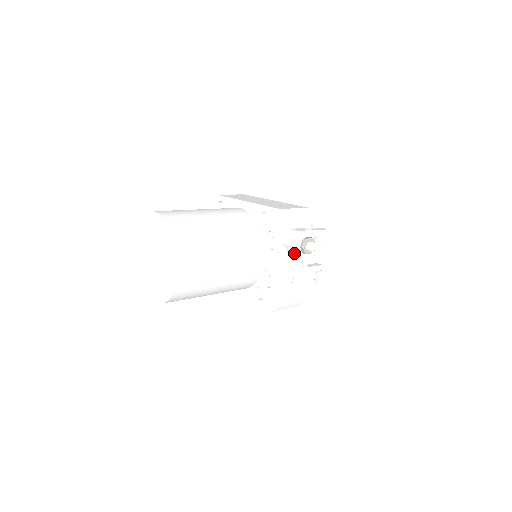
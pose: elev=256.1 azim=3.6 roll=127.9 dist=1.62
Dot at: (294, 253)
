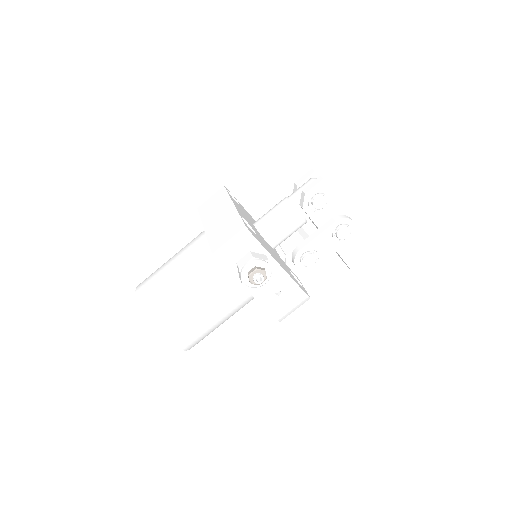
Dot at: (251, 286)
